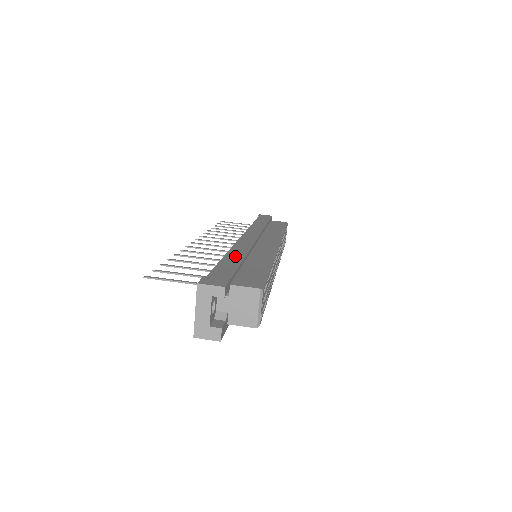
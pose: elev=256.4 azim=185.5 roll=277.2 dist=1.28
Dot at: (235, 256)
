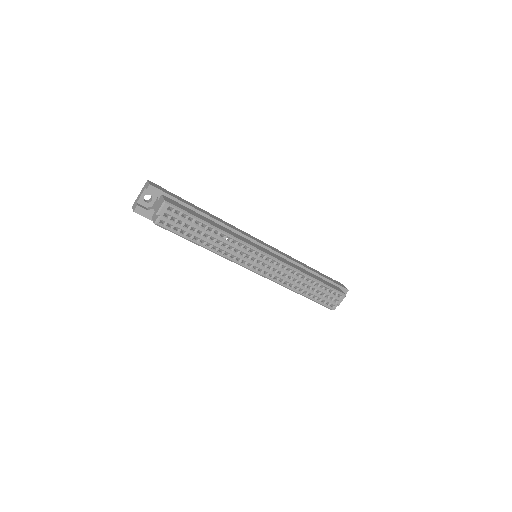
Dot at: (209, 214)
